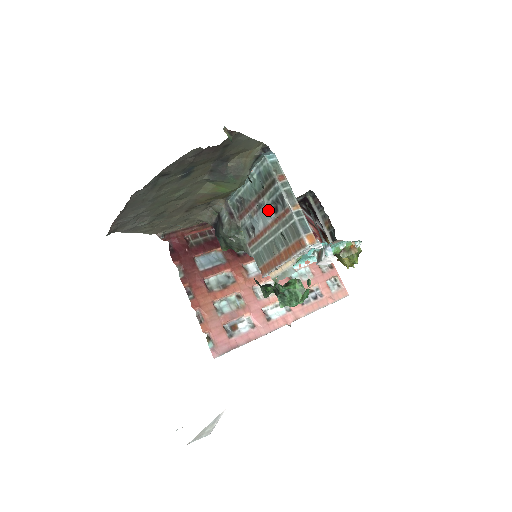
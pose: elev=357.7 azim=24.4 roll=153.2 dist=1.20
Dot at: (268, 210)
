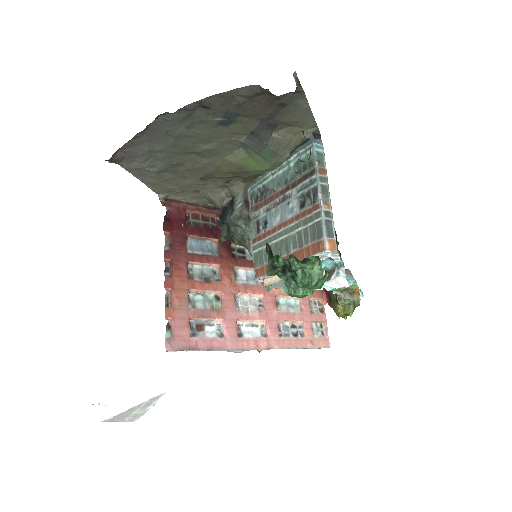
Dot at: (293, 204)
